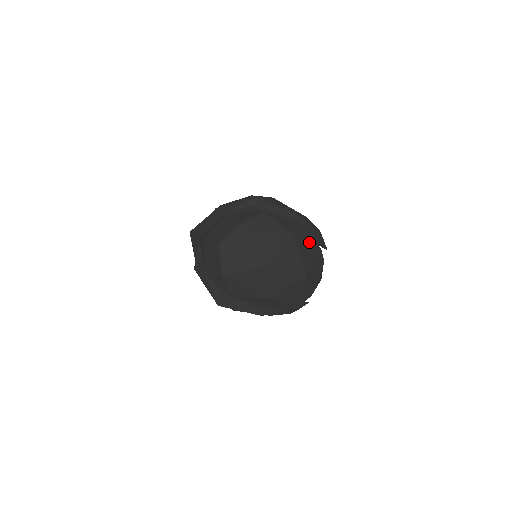
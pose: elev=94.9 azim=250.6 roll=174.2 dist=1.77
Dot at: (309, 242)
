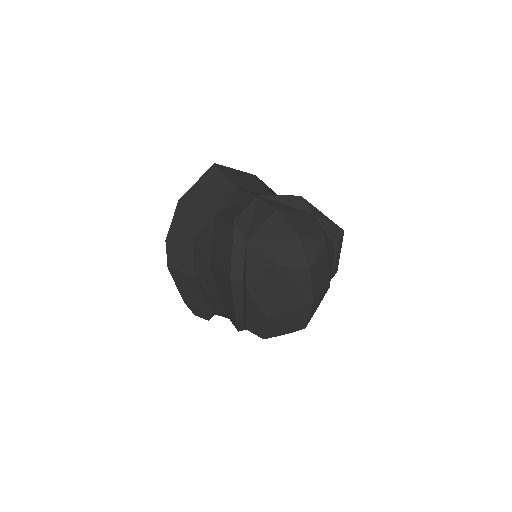
Dot at: occluded
